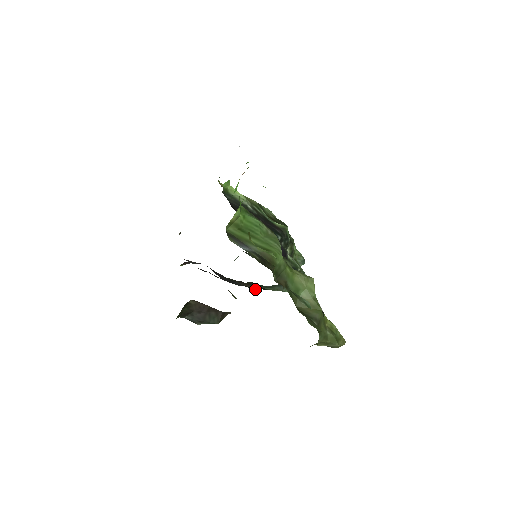
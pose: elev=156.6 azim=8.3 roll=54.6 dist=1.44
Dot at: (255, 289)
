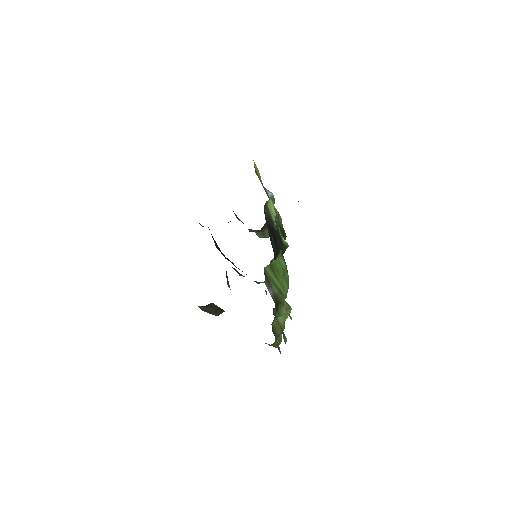
Dot at: (240, 275)
